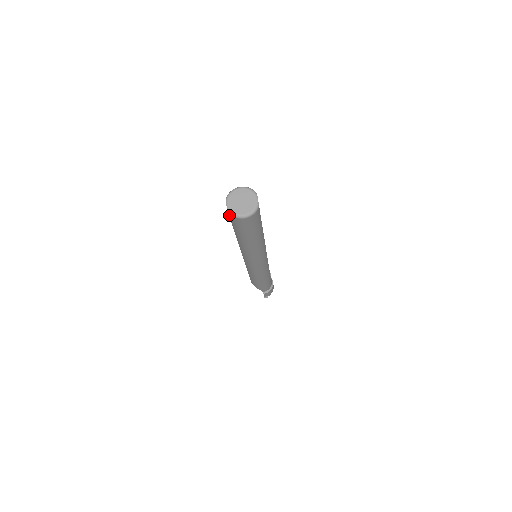
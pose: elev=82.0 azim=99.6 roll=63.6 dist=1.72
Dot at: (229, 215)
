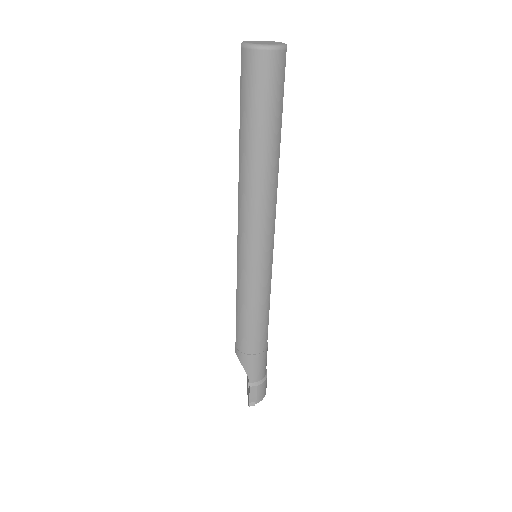
Dot at: (242, 56)
